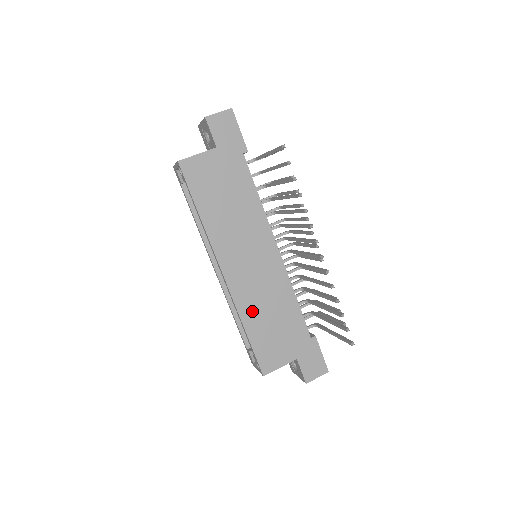
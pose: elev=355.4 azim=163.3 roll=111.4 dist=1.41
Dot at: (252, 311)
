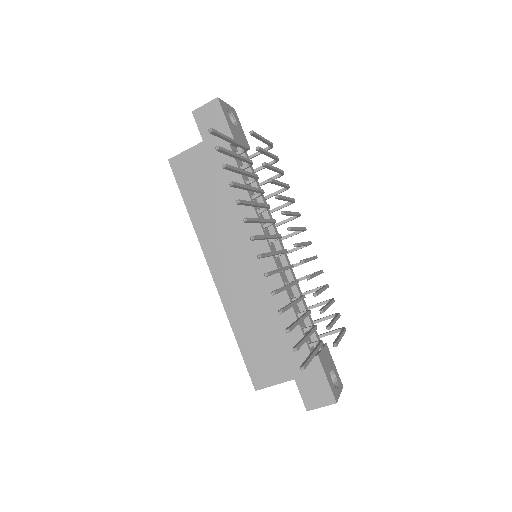
Dot at: (242, 316)
